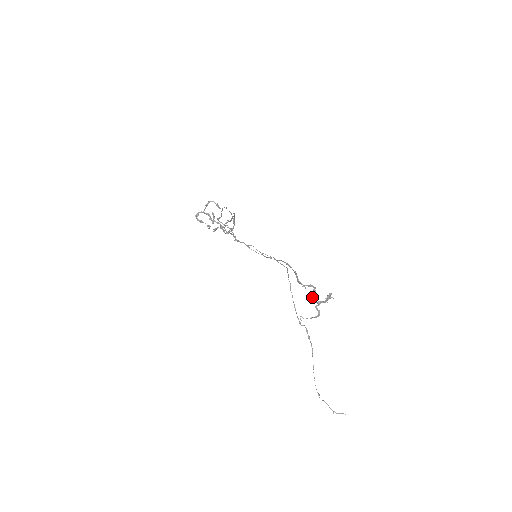
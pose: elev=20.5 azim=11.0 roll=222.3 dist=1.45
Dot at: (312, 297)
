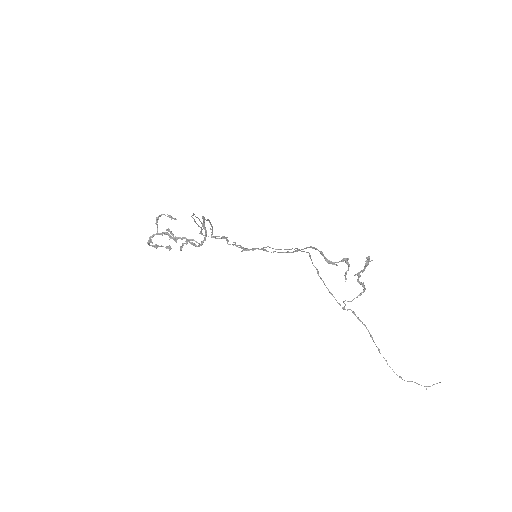
Dot at: (346, 272)
